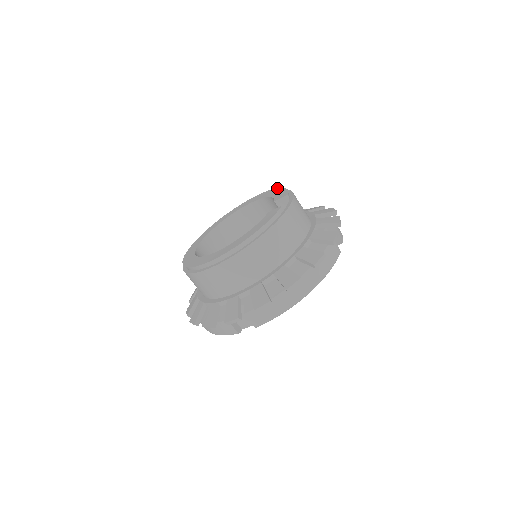
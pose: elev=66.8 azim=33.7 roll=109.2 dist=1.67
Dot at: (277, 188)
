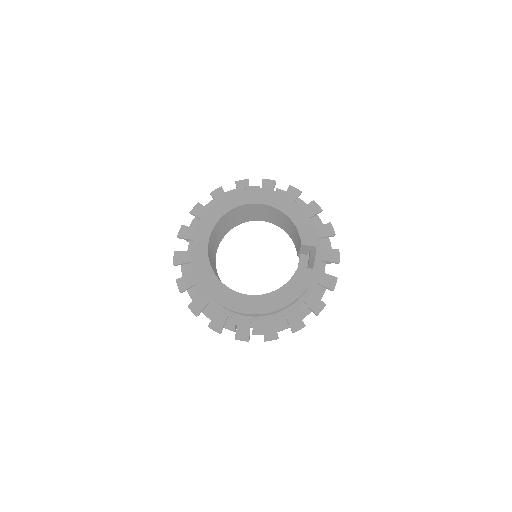
Dot at: (300, 209)
